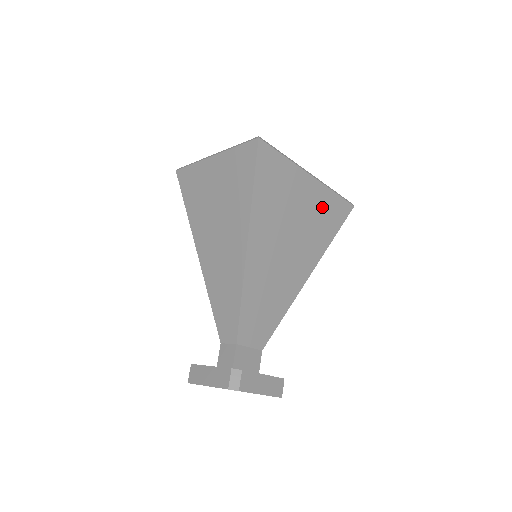
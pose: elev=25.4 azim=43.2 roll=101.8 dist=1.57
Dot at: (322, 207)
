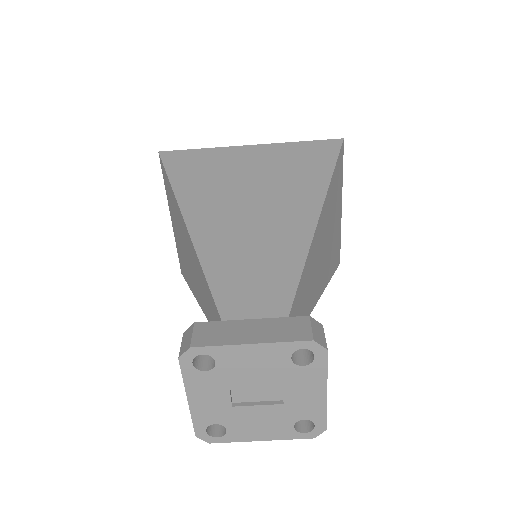
Dot at: (287, 158)
